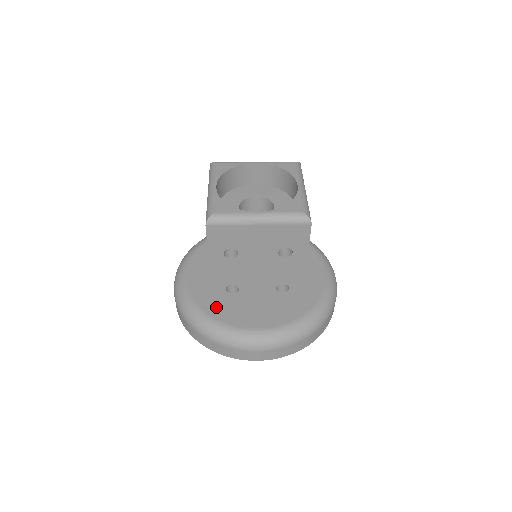
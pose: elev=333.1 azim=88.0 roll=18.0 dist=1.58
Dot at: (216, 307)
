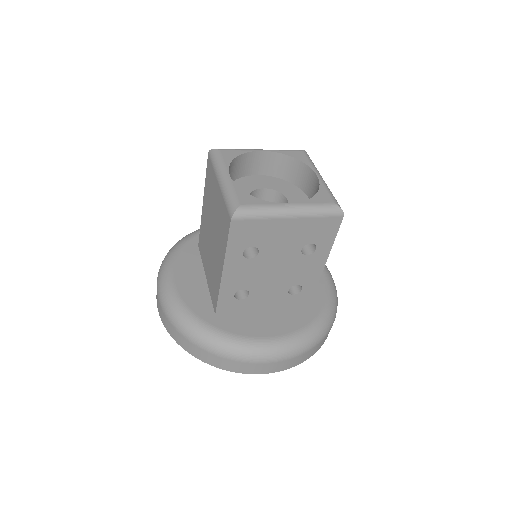
Dot at: (219, 317)
